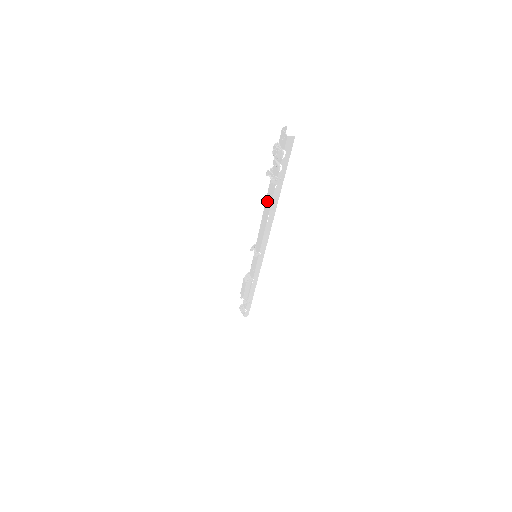
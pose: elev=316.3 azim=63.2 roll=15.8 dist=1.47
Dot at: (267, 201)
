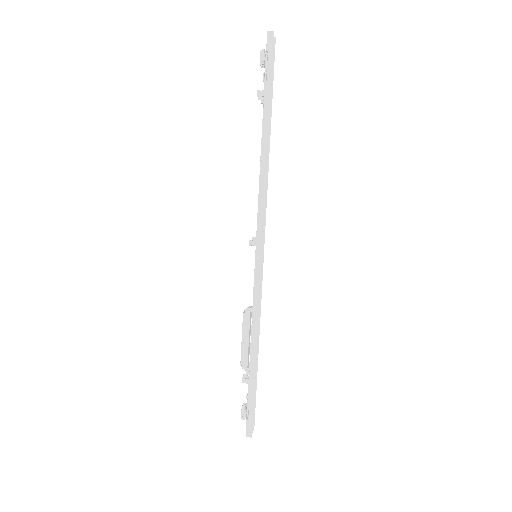
Dot at: occluded
